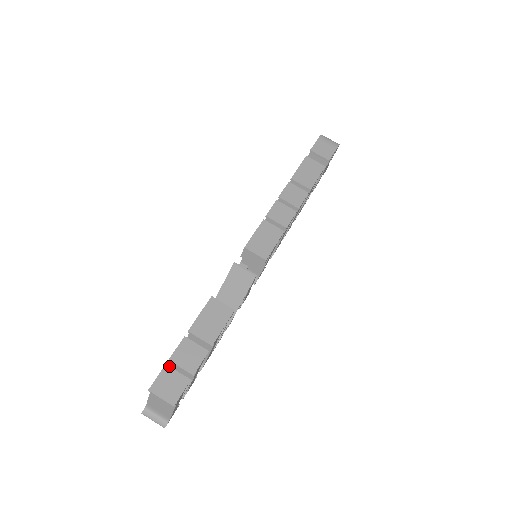
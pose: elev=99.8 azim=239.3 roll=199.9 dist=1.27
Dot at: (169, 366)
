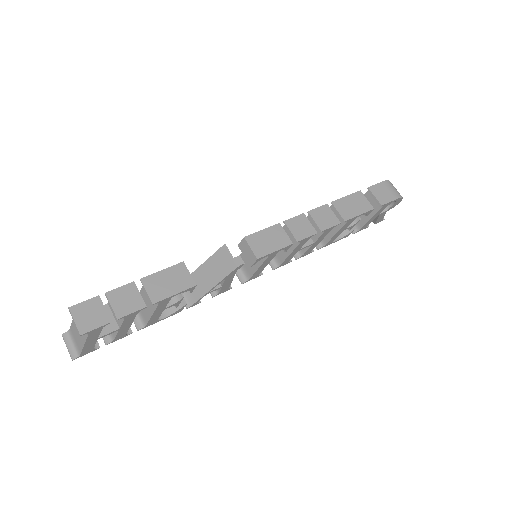
Dot at: (108, 304)
